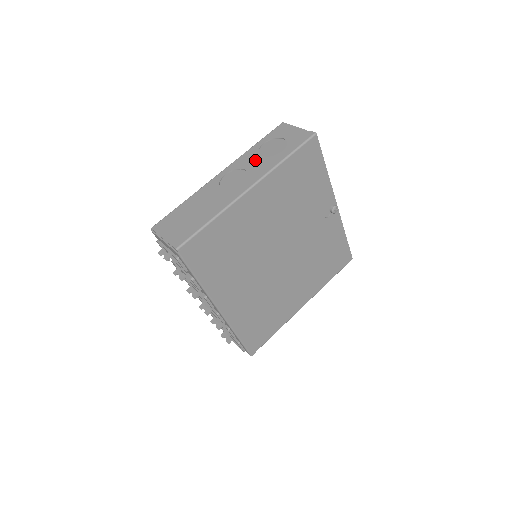
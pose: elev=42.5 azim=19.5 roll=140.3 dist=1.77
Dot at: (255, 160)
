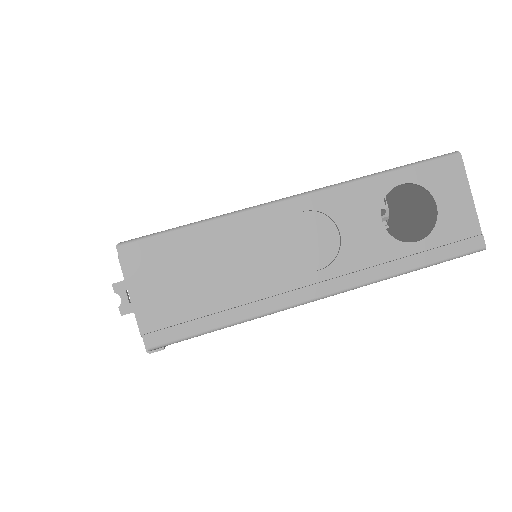
Dot at: (367, 223)
